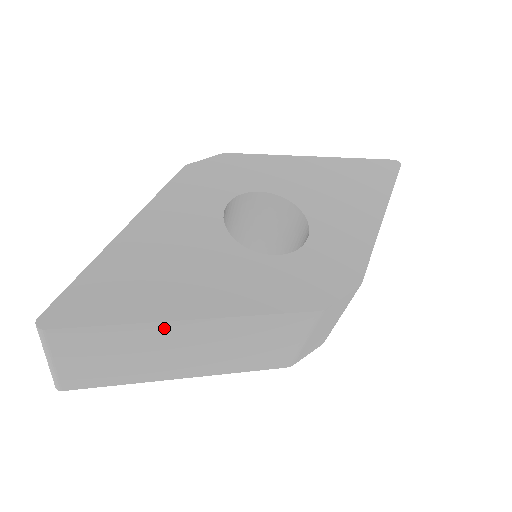
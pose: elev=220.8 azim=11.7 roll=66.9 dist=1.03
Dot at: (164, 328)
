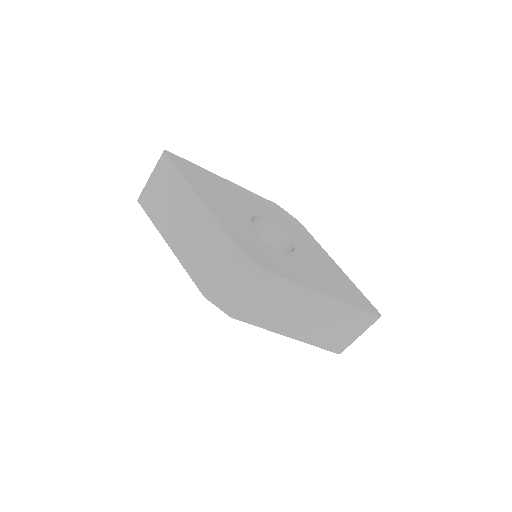
Dot at: (189, 192)
